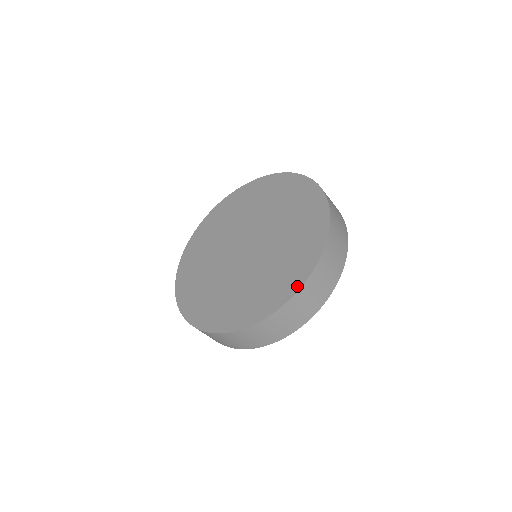
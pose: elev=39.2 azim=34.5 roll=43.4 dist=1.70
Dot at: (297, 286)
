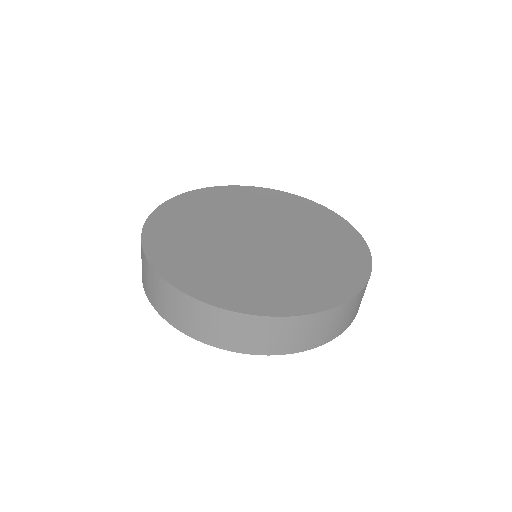
Dot at: (235, 307)
